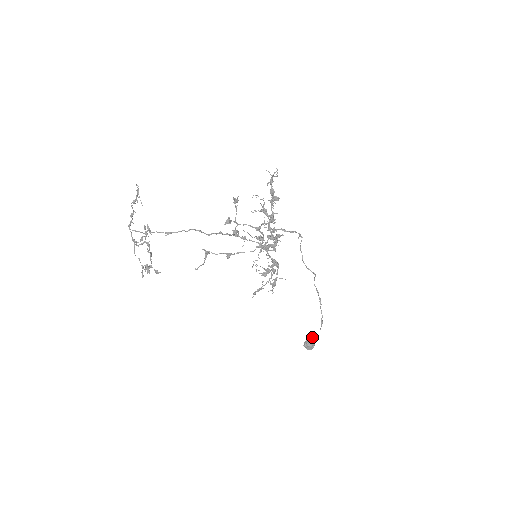
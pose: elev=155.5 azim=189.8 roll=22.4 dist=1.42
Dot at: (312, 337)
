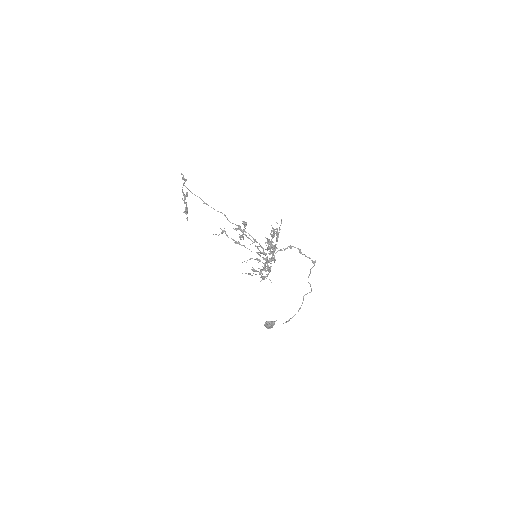
Dot at: (273, 323)
